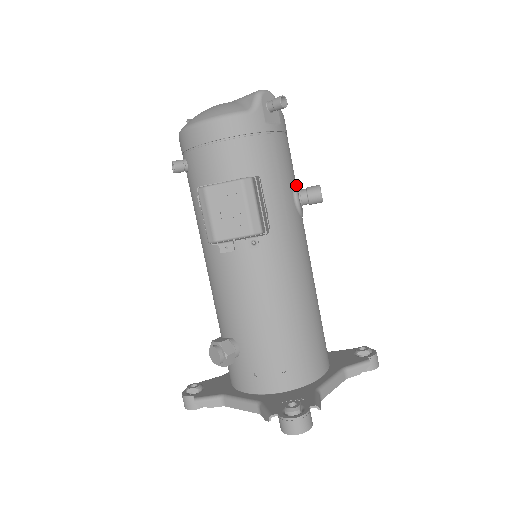
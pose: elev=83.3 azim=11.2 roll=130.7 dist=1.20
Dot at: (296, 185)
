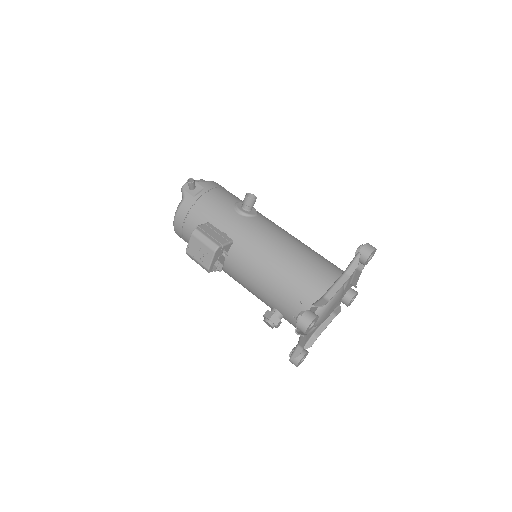
Dot at: (236, 206)
